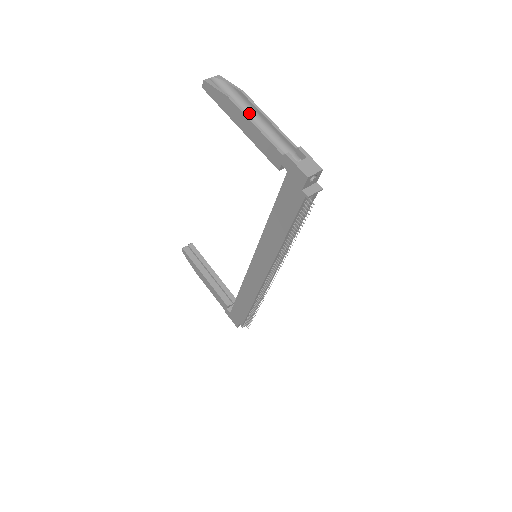
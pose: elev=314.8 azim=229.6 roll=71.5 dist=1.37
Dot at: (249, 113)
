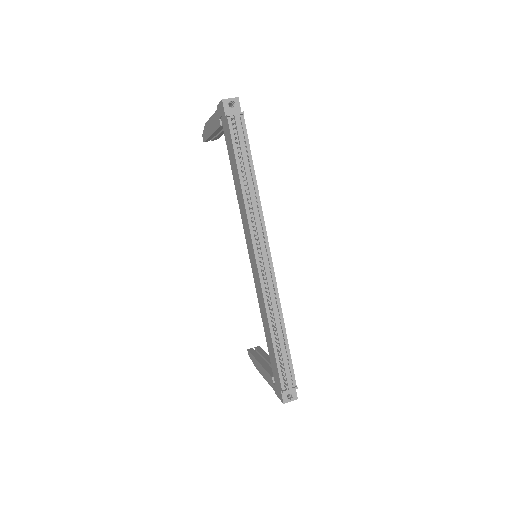
Dot at: occluded
